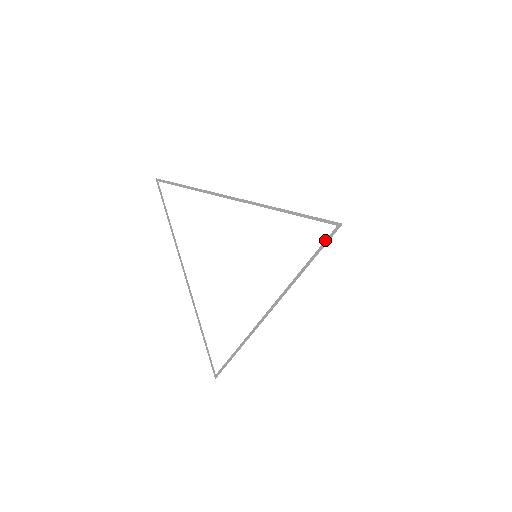
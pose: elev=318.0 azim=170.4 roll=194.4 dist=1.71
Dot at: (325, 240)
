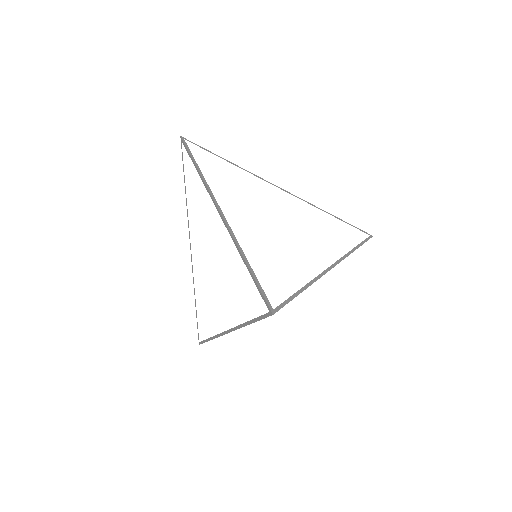
Dot at: (365, 239)
